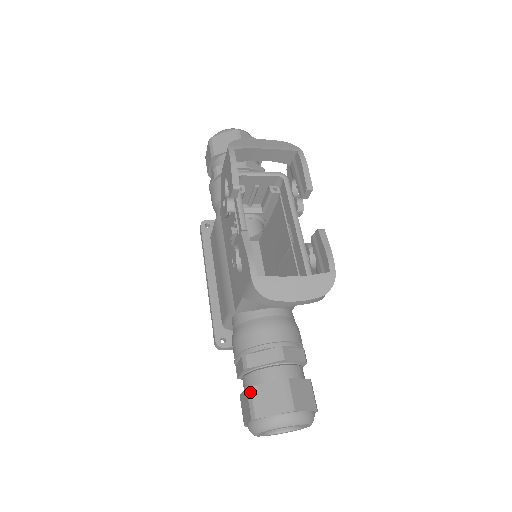
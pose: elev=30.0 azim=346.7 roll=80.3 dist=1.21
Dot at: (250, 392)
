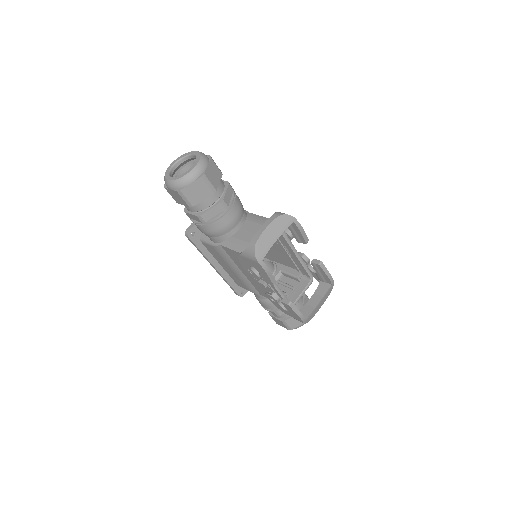
Dot at: (285, 323)
